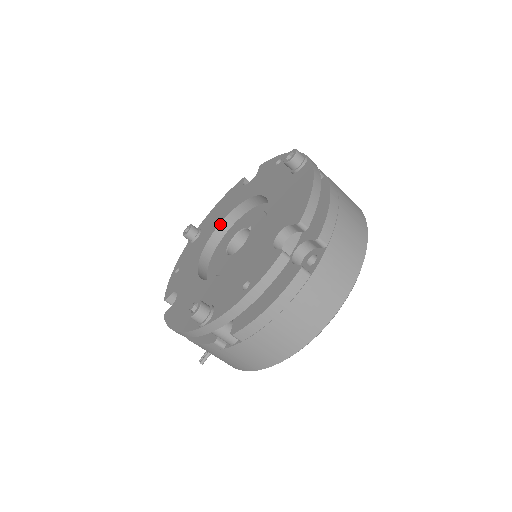
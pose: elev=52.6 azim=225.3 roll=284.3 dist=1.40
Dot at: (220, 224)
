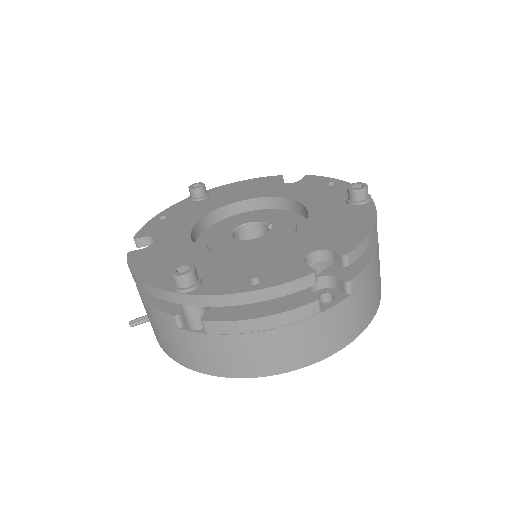
Dot at: (237, 202)
